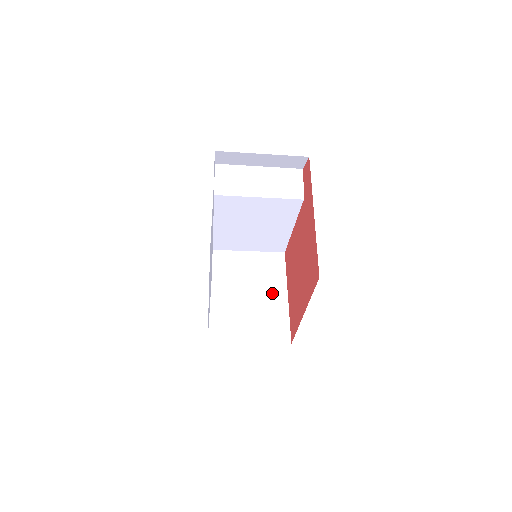
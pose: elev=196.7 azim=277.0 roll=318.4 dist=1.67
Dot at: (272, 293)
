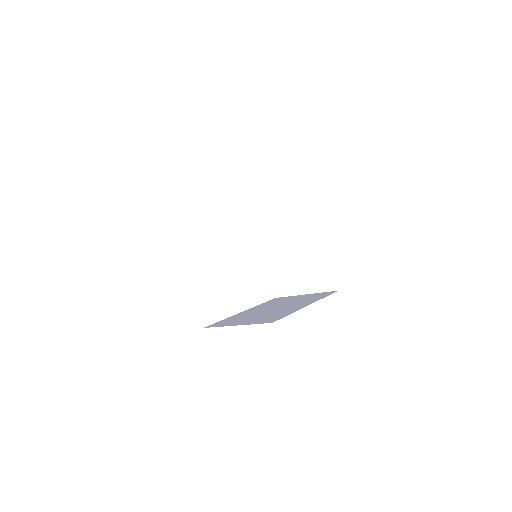
Dot at: (311, 242)
